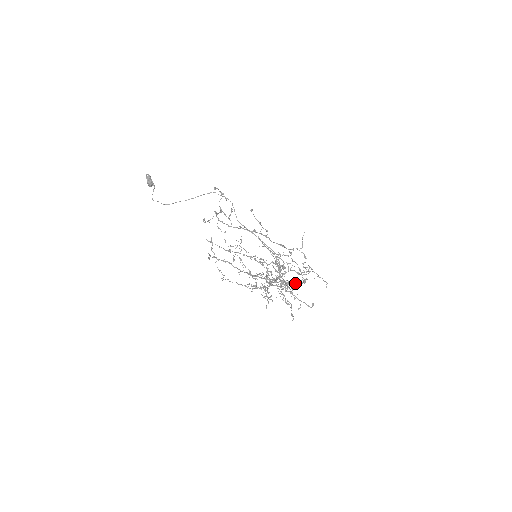
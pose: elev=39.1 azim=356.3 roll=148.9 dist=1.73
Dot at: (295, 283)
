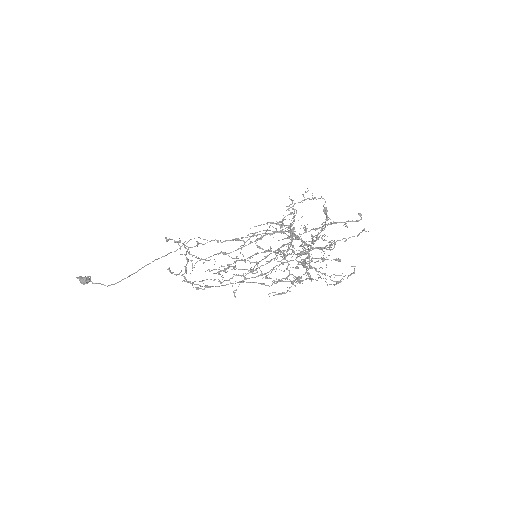
Dot at: occluded
